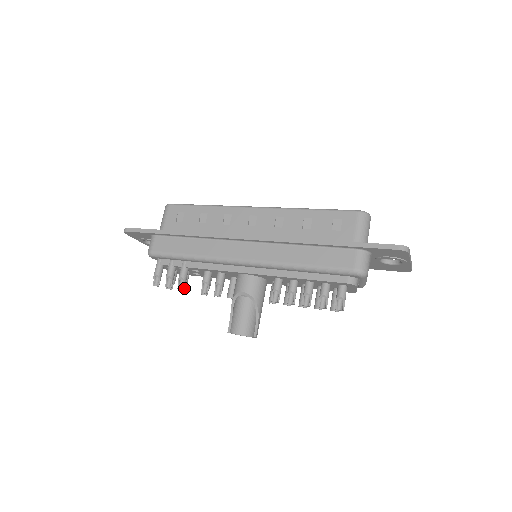
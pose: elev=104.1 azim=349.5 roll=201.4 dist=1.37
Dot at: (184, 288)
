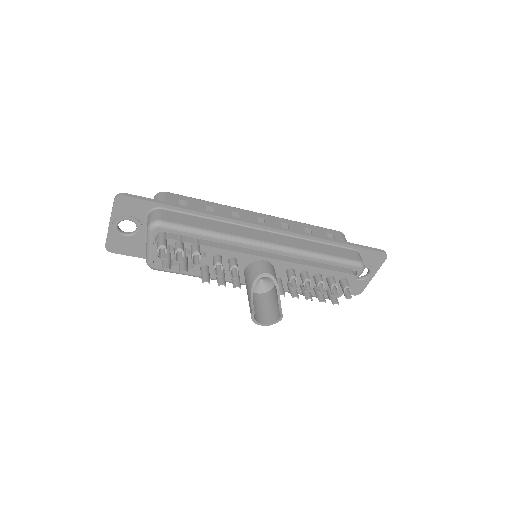
Dot at: (199, 264)
